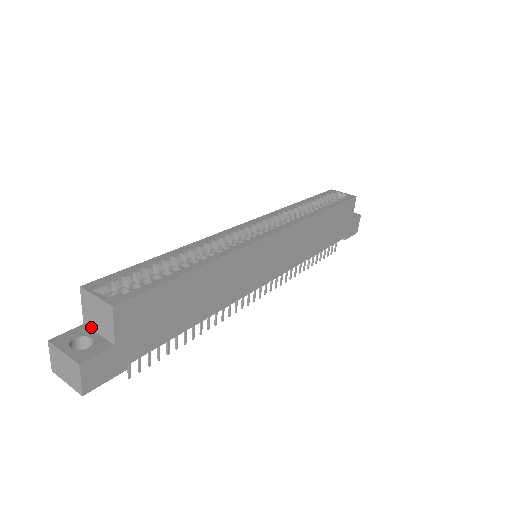
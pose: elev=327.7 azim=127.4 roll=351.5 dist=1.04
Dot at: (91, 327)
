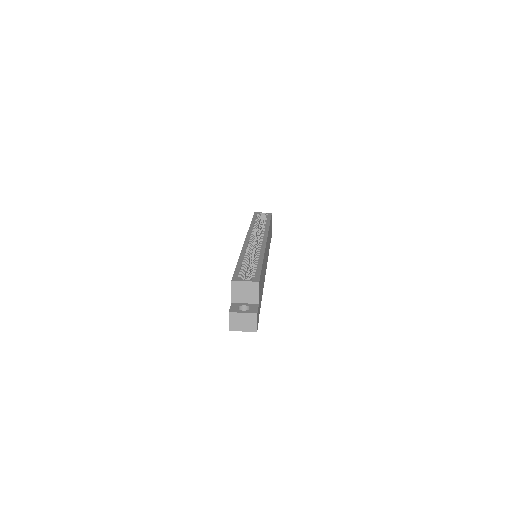
Dot at: (239, 302)
